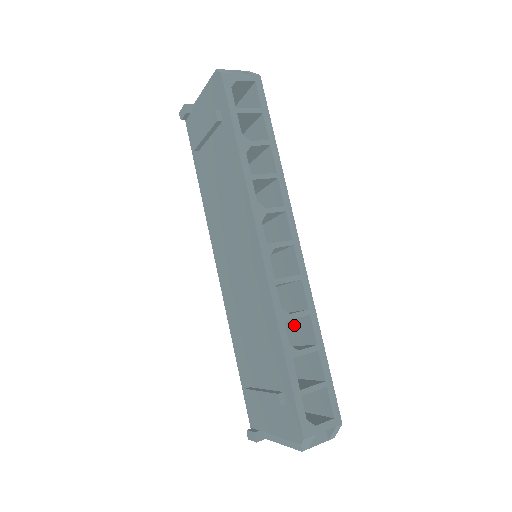
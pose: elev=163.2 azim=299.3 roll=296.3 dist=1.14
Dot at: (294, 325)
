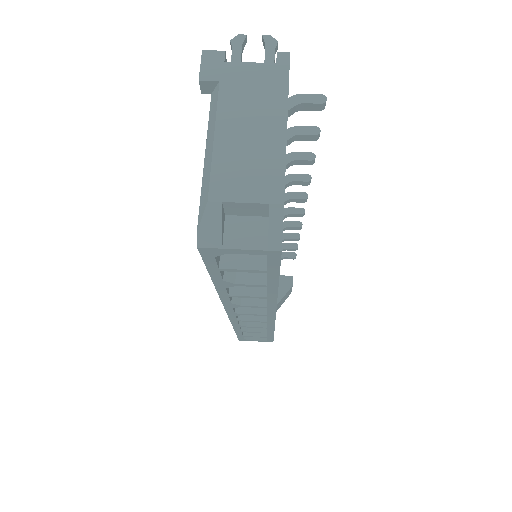
Dot at: occluded
